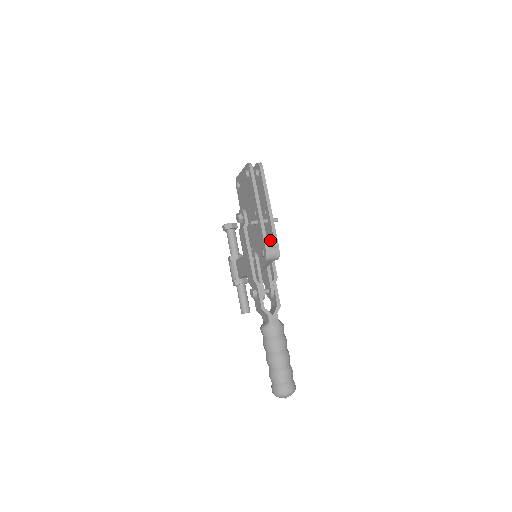
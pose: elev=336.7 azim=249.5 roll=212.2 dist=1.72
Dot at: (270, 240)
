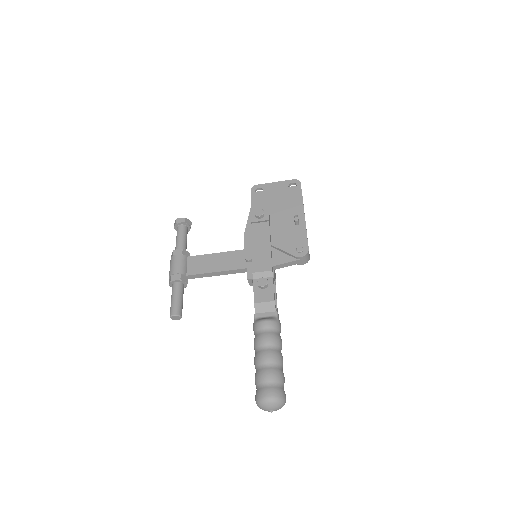
Dot at: occluded
